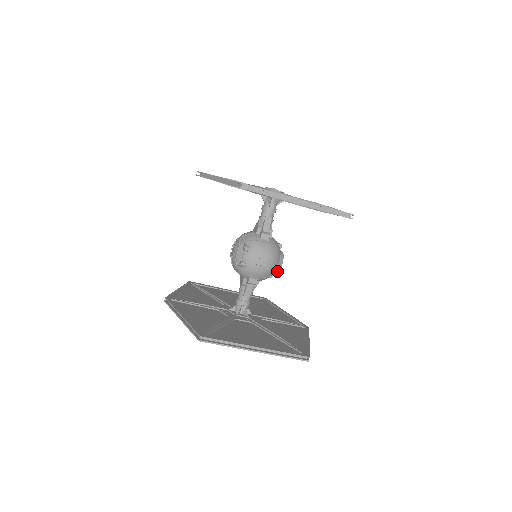
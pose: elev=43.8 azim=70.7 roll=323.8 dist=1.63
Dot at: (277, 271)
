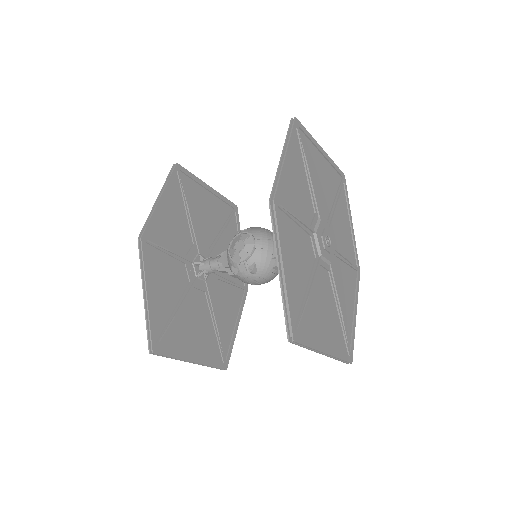
Dot at: occluded
